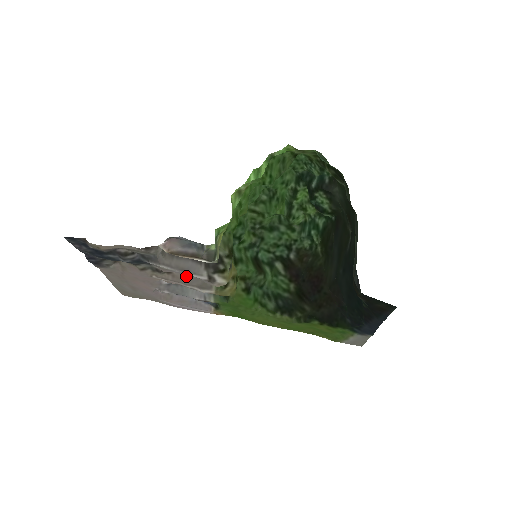
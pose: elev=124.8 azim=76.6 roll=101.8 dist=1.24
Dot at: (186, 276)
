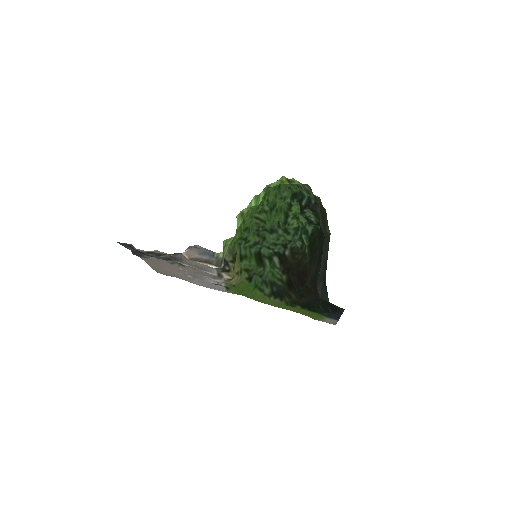
Dot at: occluded
